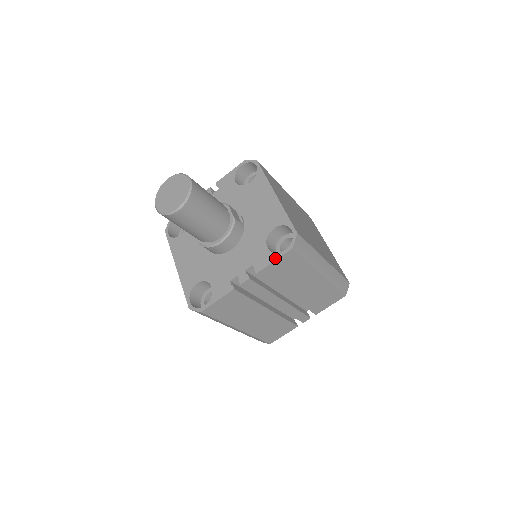
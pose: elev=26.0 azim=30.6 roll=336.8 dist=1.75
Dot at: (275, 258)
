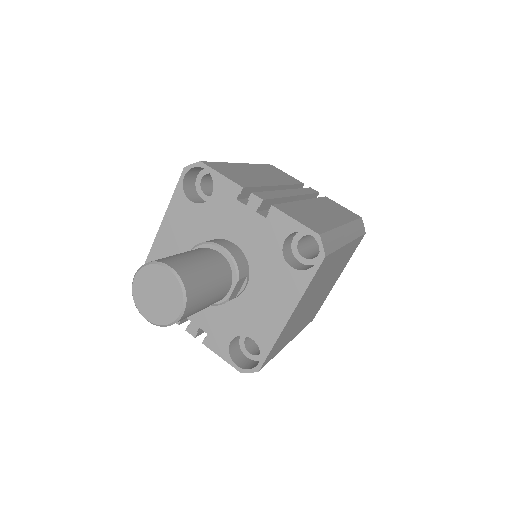
Dot at: (225, 358)
